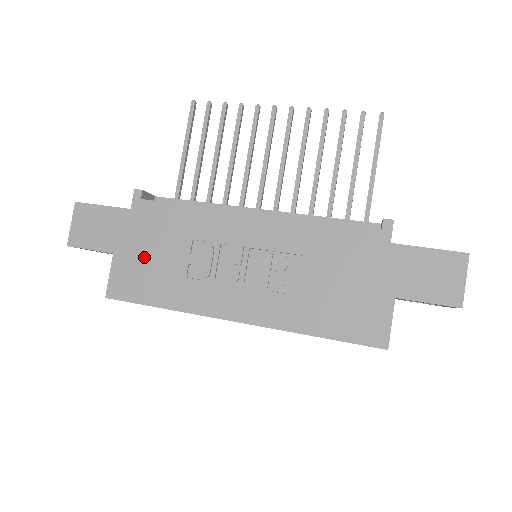
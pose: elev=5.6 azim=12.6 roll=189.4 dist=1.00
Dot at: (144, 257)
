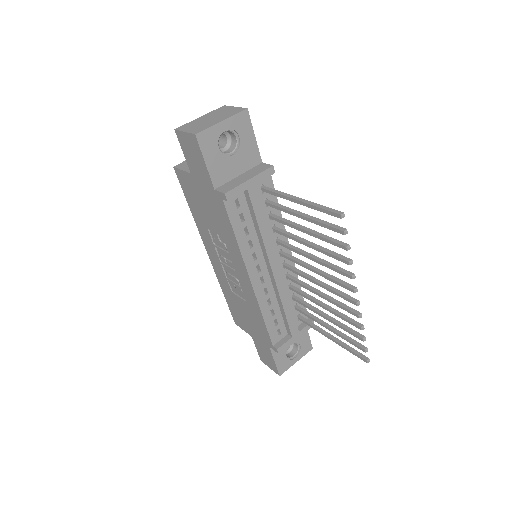
Dot at: (201, 199)
